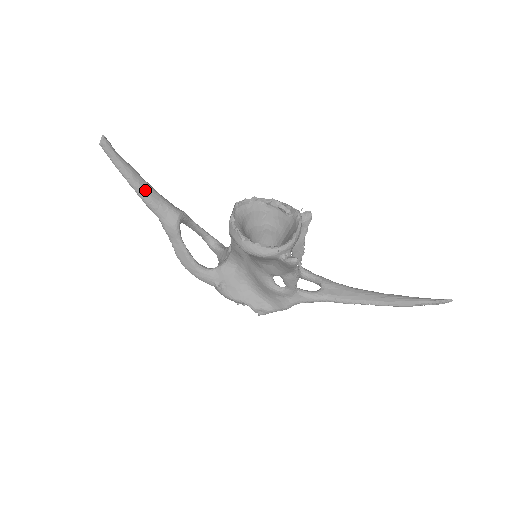
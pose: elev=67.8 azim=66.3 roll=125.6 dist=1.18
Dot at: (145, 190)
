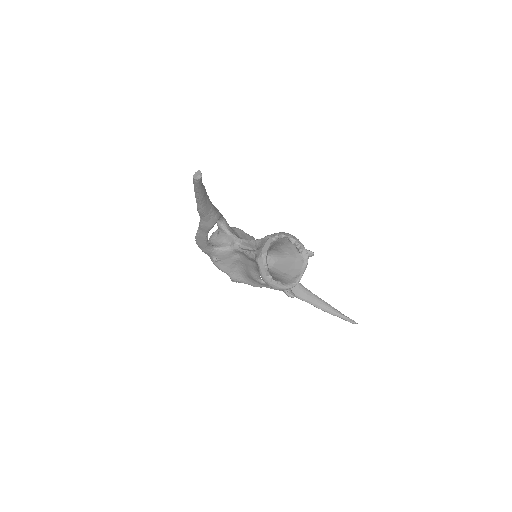
Dot at: (205, 205)
